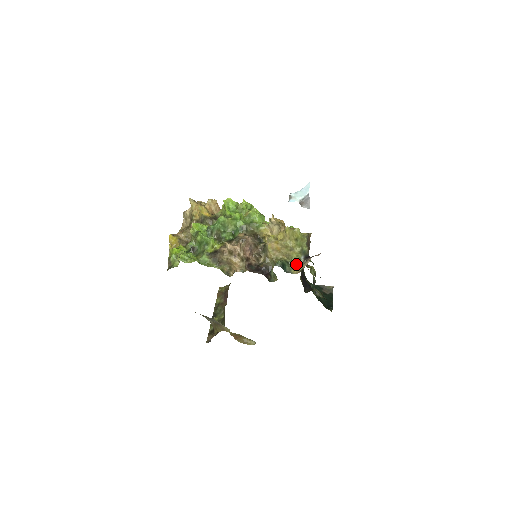
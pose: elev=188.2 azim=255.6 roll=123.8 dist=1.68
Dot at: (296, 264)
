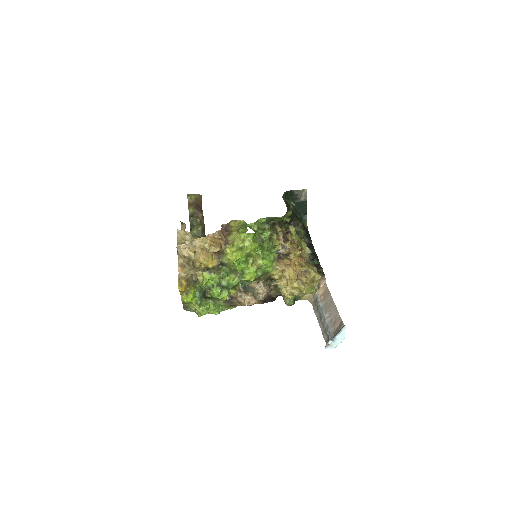
Dot at: occluded
